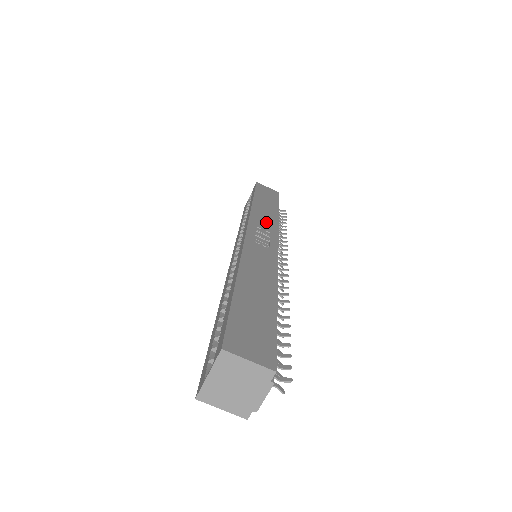
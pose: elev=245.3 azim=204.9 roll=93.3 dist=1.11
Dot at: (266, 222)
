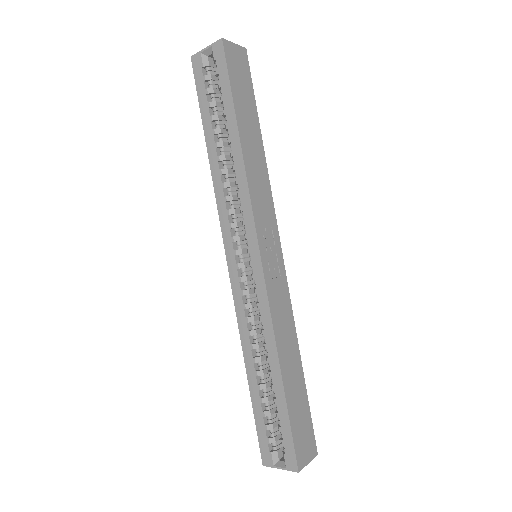
Dot at: (264, 200)
